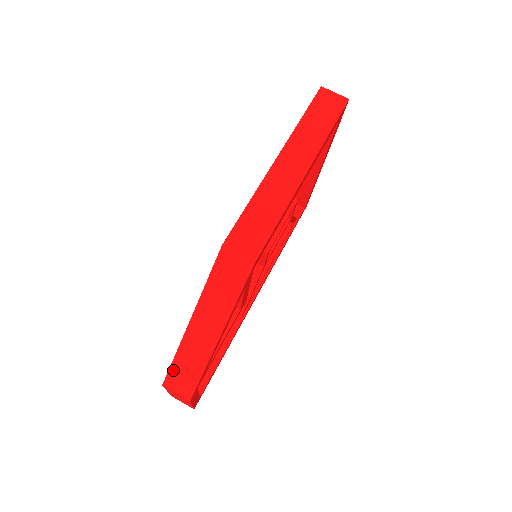
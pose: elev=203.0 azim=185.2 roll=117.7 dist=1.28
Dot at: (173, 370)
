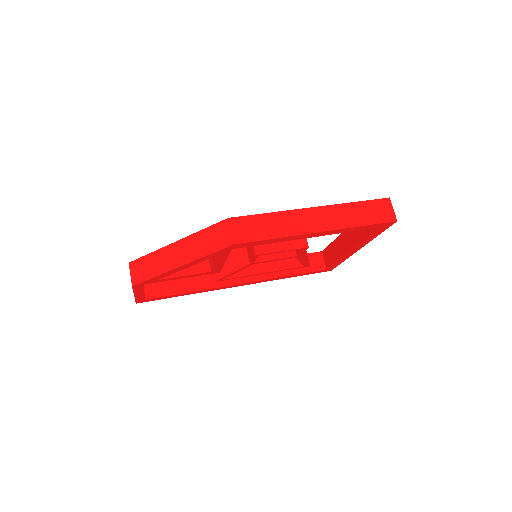
Dot at: (141, 260)
